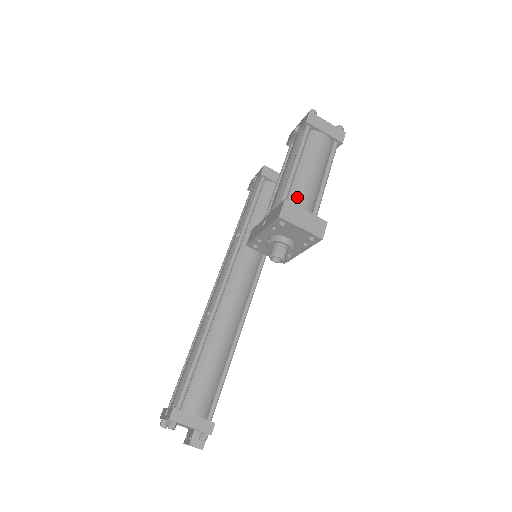
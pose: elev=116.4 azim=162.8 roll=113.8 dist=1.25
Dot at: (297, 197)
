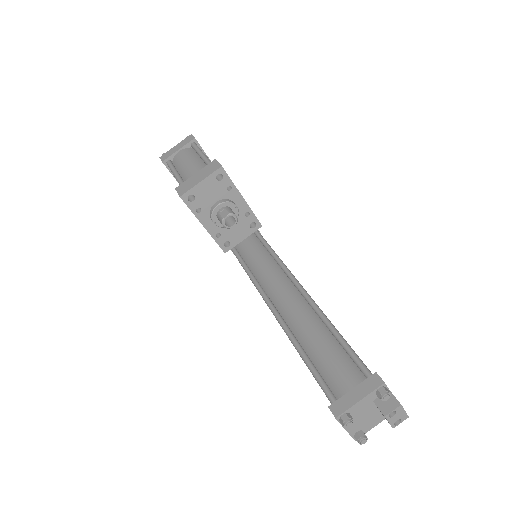
Dot at: occluded
